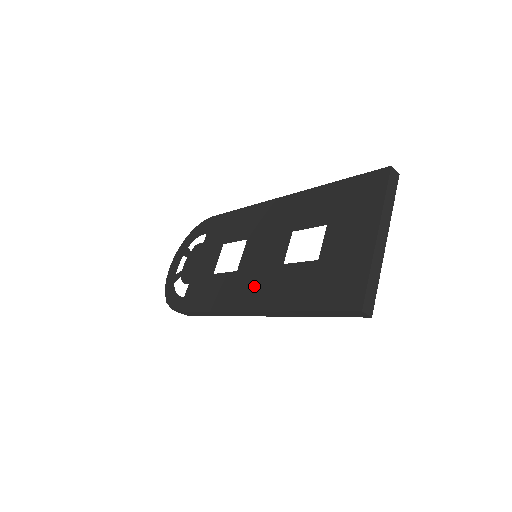
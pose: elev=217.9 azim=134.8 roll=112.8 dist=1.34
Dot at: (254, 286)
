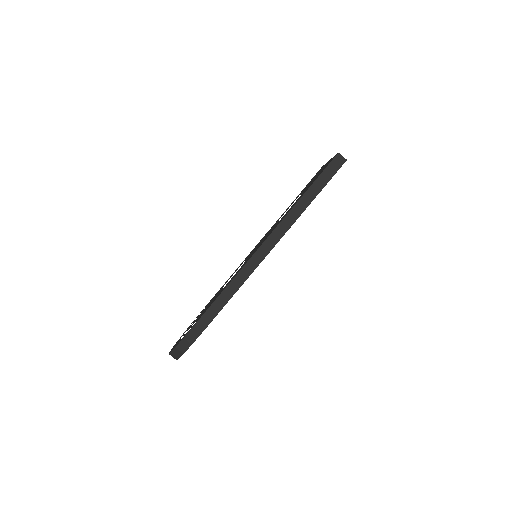
Dot at: occluded
